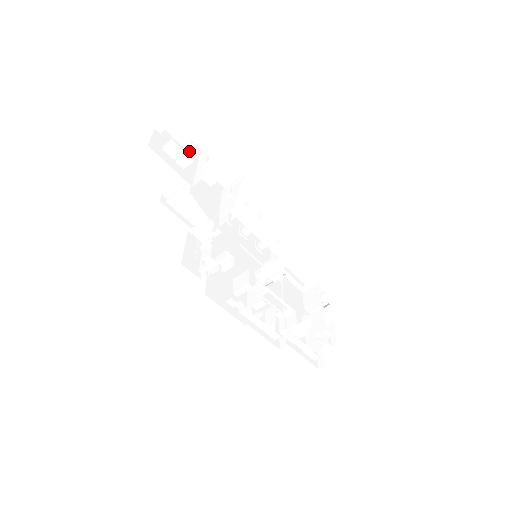
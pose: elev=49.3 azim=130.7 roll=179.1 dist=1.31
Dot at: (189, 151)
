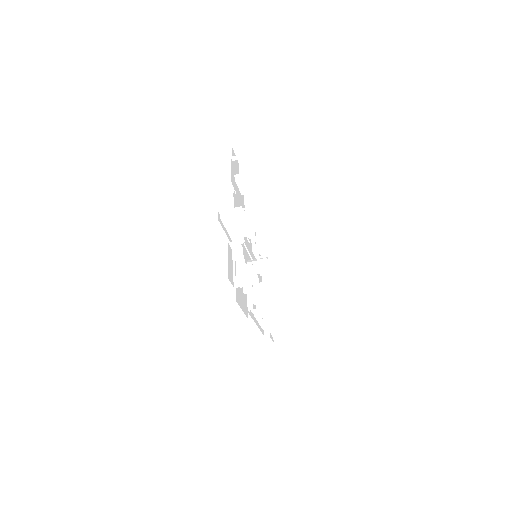
Dot at: occluded
